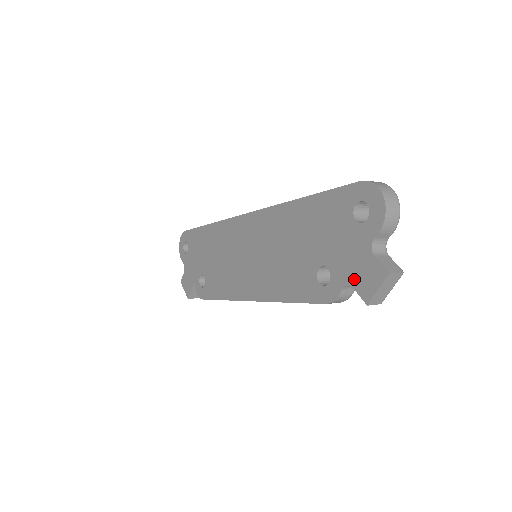
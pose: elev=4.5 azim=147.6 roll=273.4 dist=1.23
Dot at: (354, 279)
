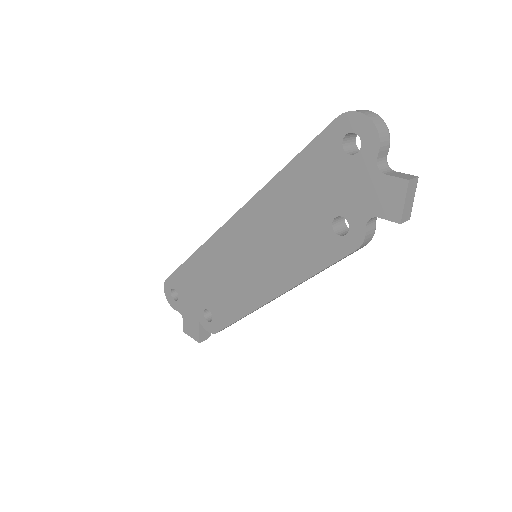
Dot at: (374, 208)
